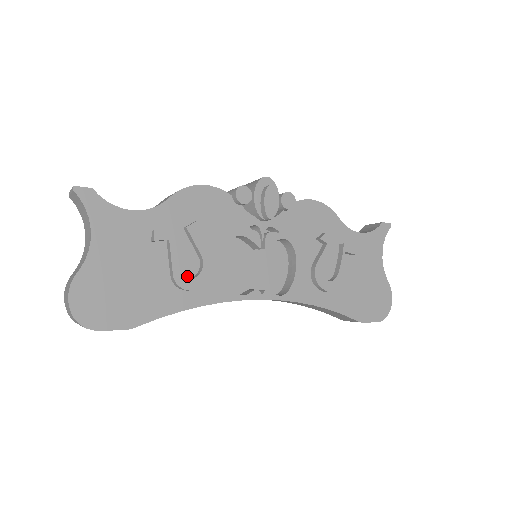
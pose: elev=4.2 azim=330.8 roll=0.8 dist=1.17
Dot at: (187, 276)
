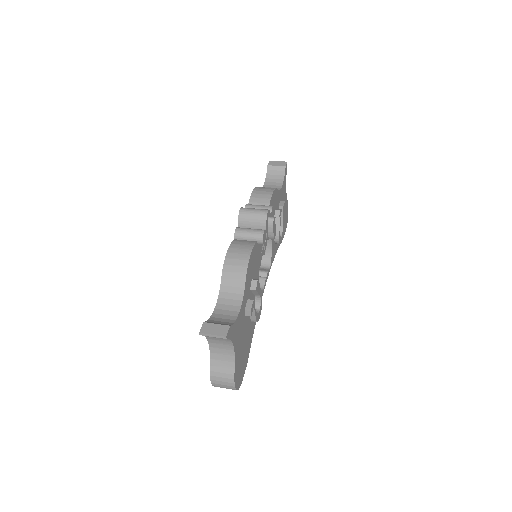
Dot at: (259, 313)
